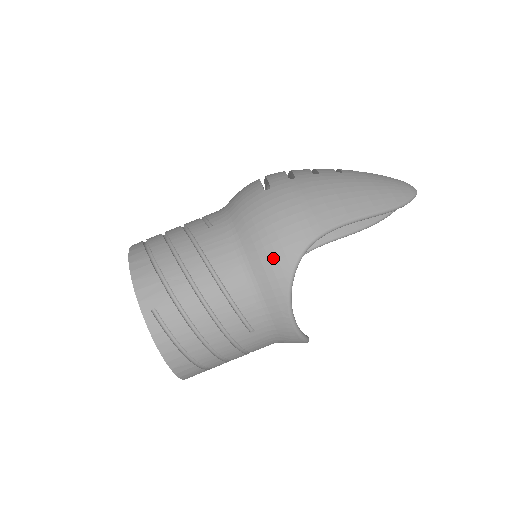
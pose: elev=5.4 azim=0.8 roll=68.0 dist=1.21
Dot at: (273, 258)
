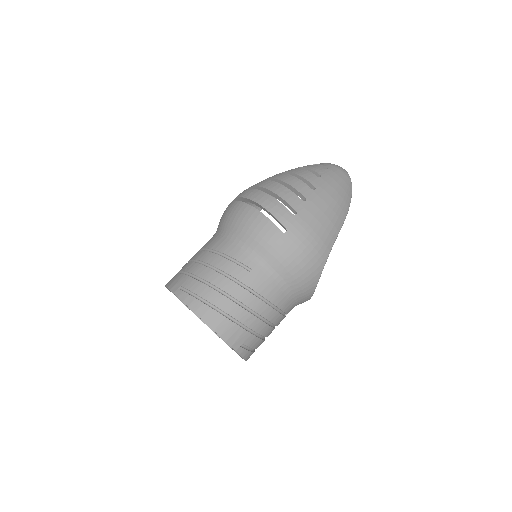
Dot at: (307, 280)
